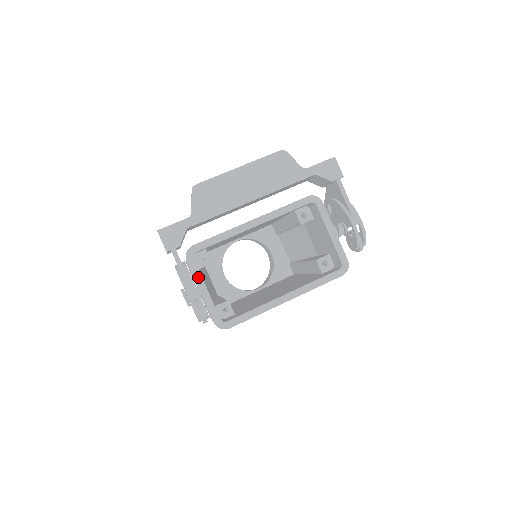
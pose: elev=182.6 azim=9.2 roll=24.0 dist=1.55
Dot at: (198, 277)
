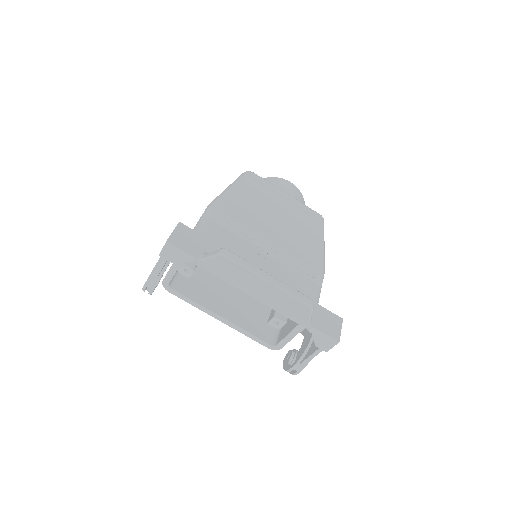
Dot at: occluded
